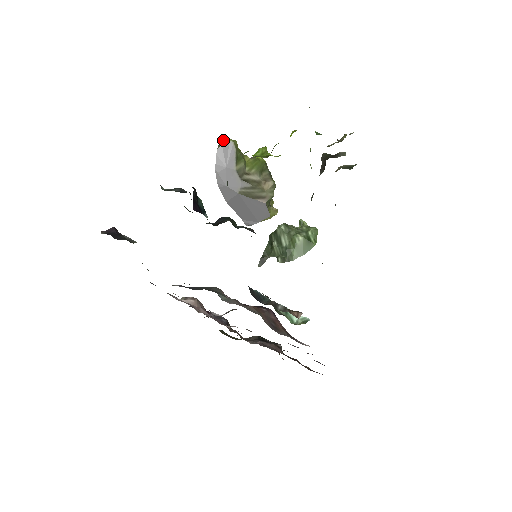
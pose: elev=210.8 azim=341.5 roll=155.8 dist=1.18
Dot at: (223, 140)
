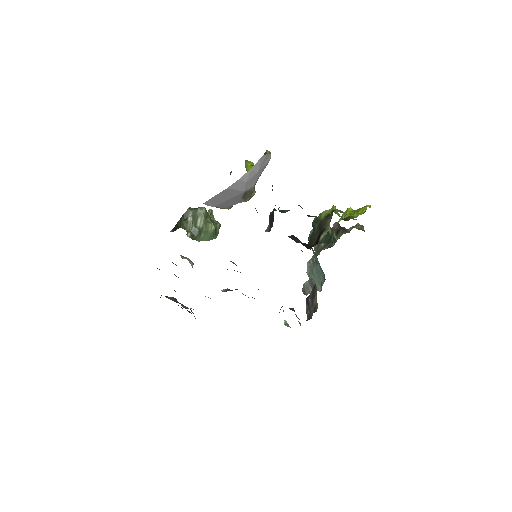
Dot at: (267, 150)
